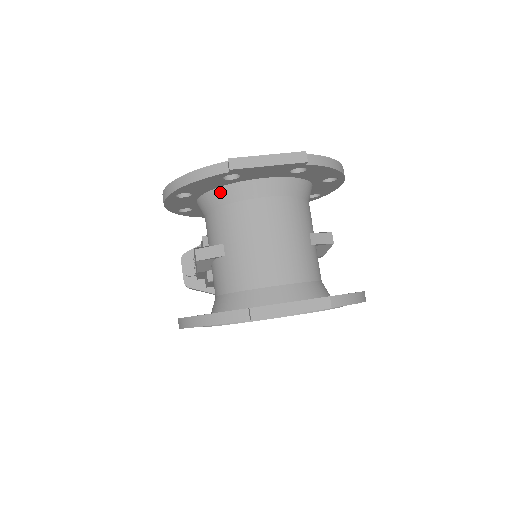
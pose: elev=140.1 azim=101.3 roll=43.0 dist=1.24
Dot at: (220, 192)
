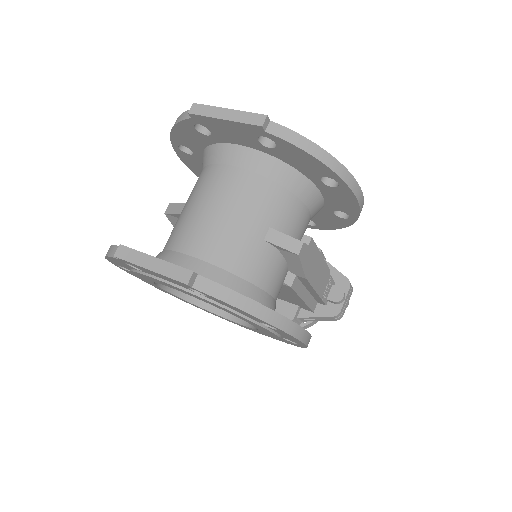
Dot at: (206, 152)
